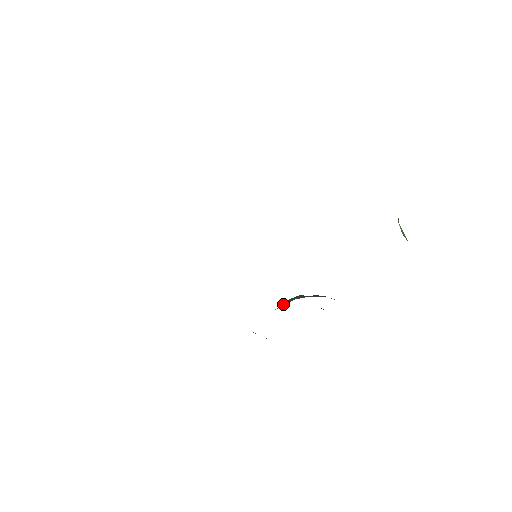
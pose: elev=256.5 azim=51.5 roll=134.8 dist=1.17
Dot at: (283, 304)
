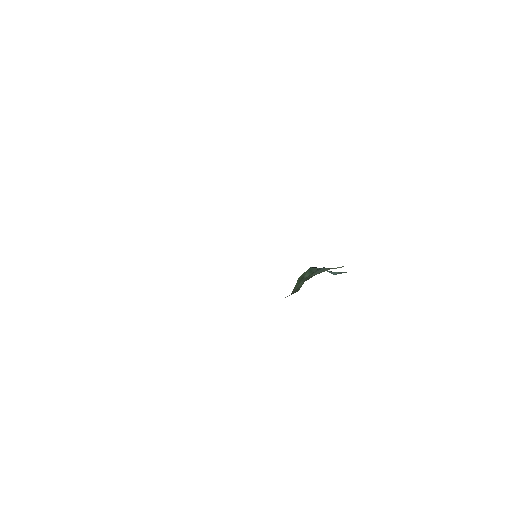
Dot at: (297, 285)
